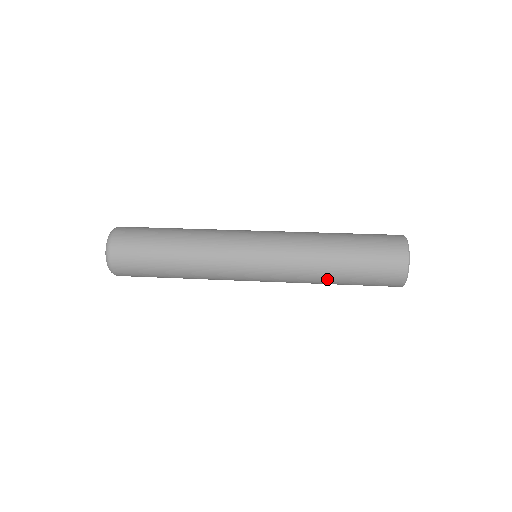
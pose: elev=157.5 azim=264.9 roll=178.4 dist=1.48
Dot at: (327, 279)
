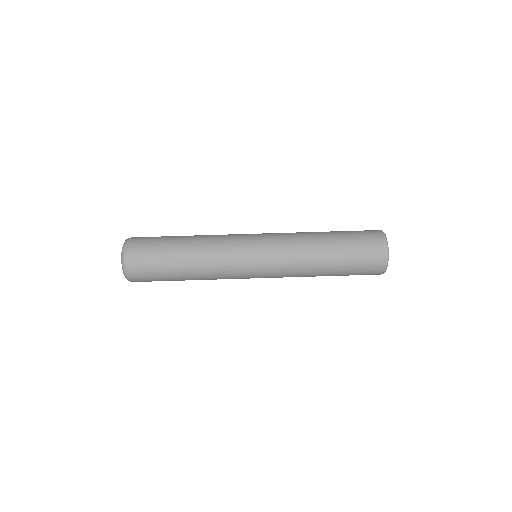
Dot at: occluded
